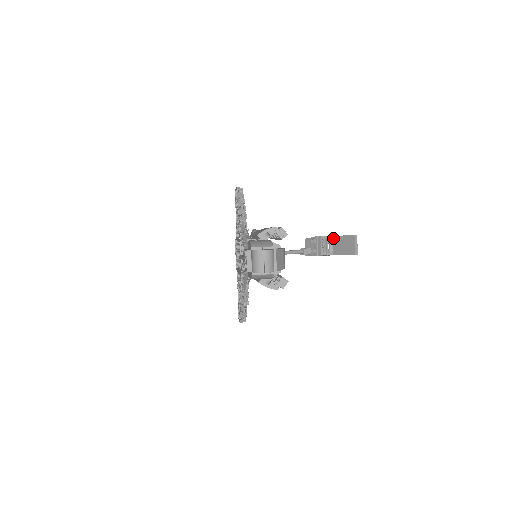
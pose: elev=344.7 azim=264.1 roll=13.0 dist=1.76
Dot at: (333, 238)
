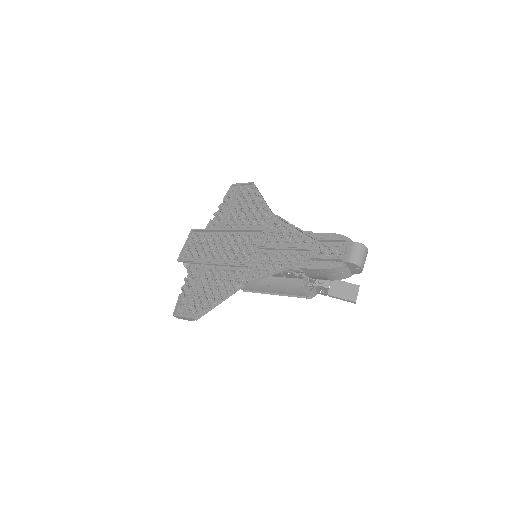
Dot at: occluded
